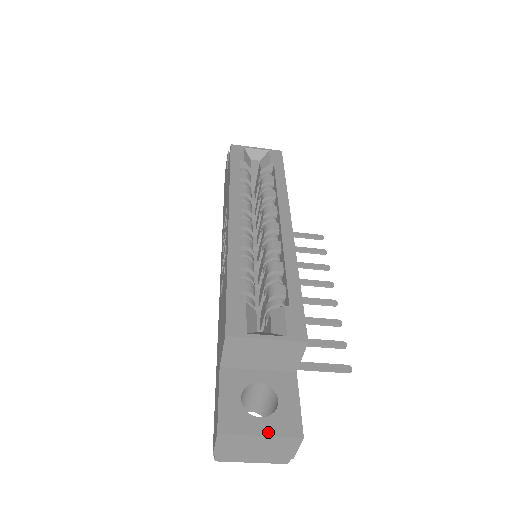
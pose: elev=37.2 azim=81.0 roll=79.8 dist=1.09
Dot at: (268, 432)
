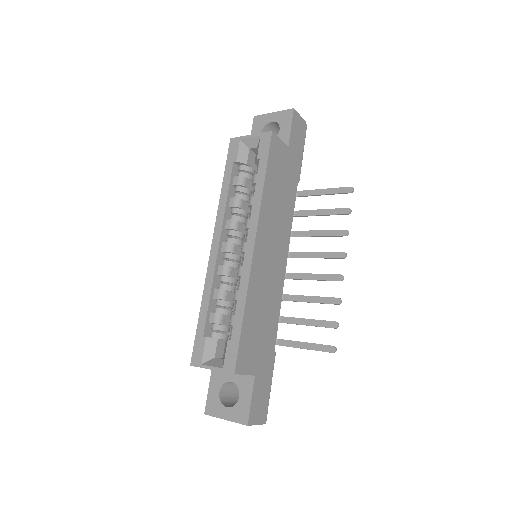
Dot at: (229, 418)
